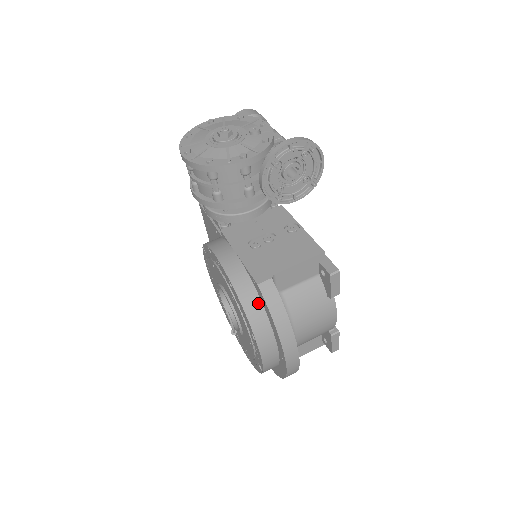
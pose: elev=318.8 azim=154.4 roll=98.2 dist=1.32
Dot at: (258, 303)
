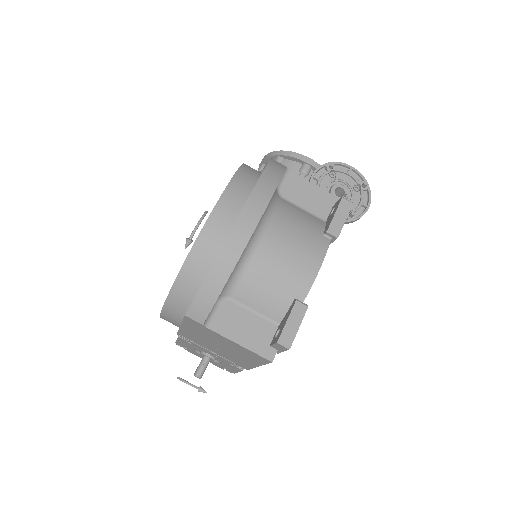
Dot at: (258, 173)
